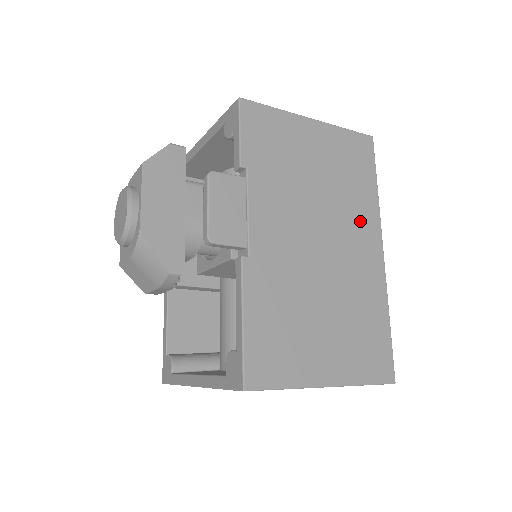
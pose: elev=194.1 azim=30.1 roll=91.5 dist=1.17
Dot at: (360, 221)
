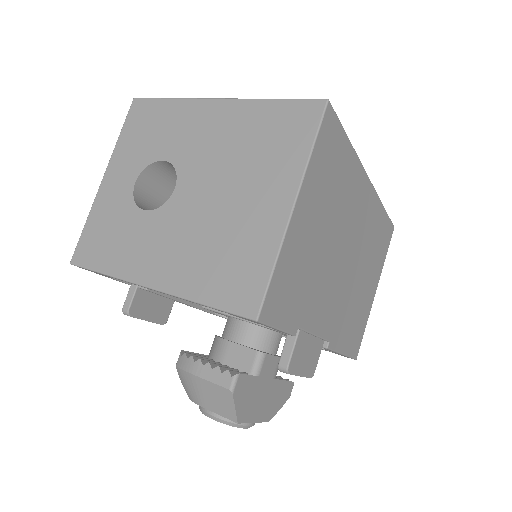
Dot at: (354, 195)
